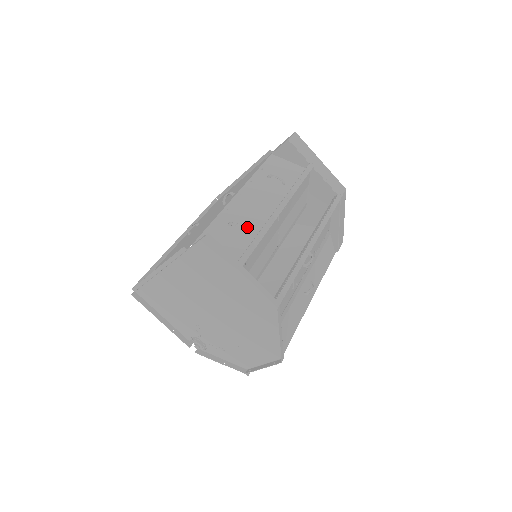
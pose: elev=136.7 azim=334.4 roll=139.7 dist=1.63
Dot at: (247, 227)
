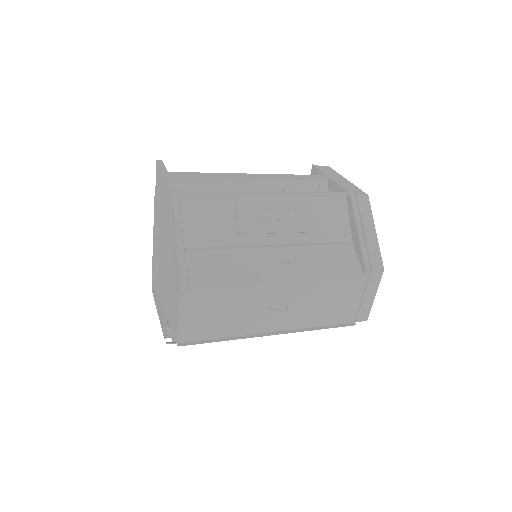
Dot at: occluded
